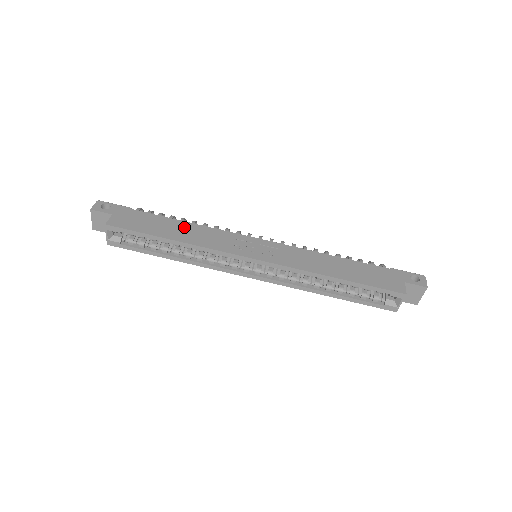
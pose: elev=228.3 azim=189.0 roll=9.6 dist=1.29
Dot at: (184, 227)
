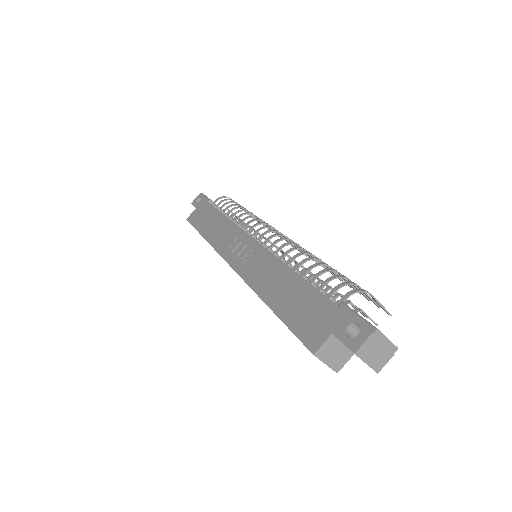
Dot at: (218, 222)
